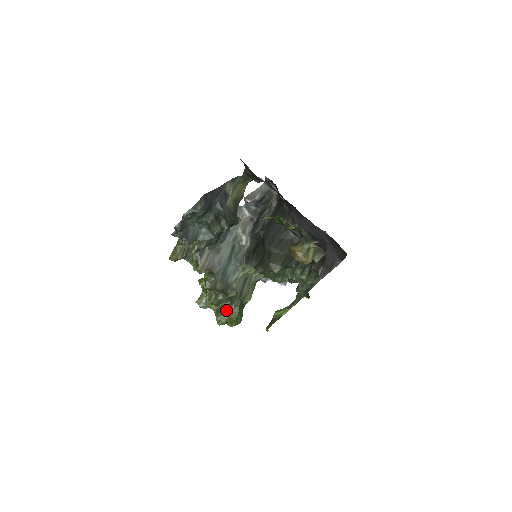
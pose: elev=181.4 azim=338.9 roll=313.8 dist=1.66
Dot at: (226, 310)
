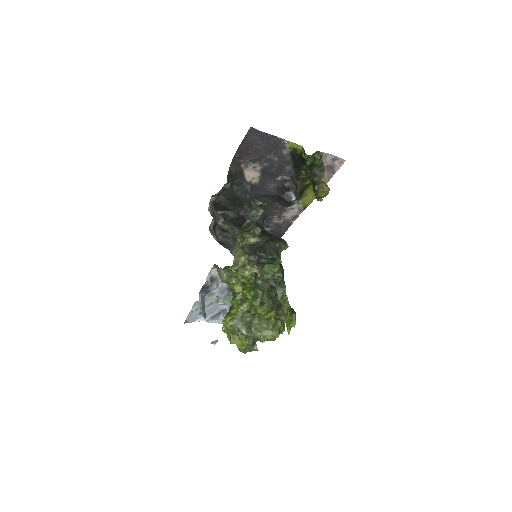
Dot at: (281, 308)
